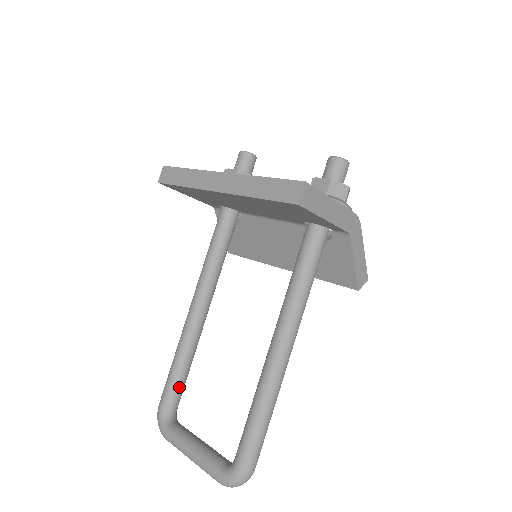
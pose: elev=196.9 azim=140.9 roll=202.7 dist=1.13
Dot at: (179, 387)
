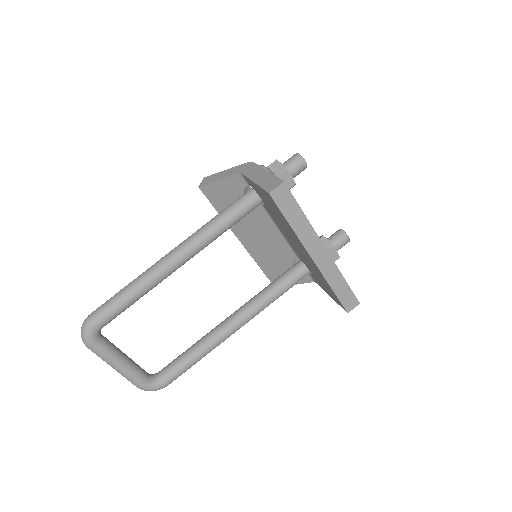
Dot at: occluded
